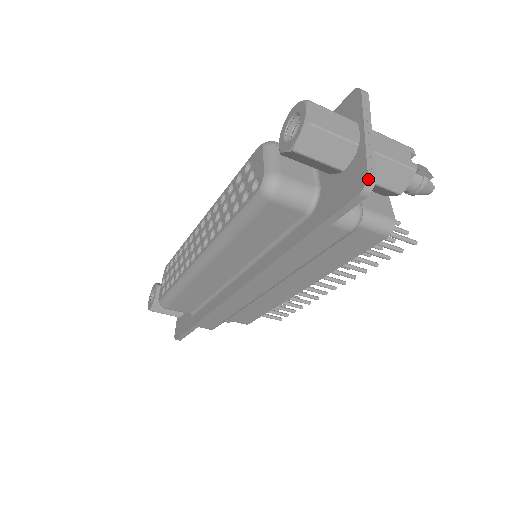
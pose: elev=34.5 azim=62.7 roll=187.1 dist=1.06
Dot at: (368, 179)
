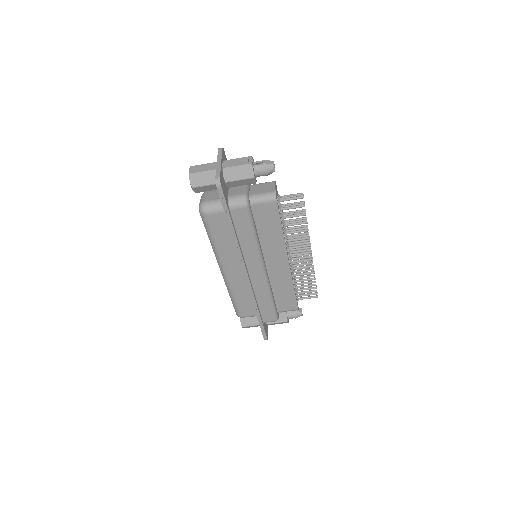
Dot at: (216, 179)
